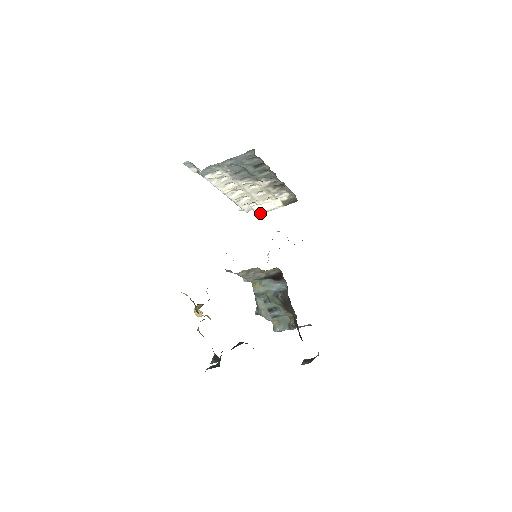
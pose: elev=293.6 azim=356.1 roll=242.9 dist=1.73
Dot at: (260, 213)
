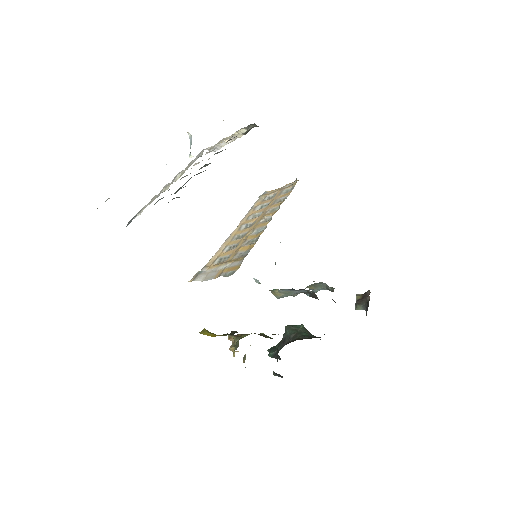
Dot at: occluded
